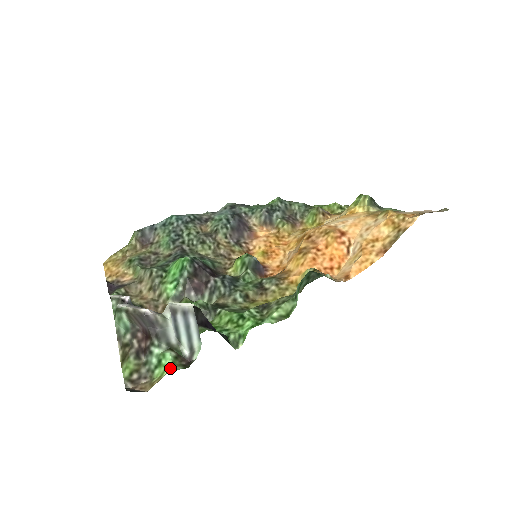
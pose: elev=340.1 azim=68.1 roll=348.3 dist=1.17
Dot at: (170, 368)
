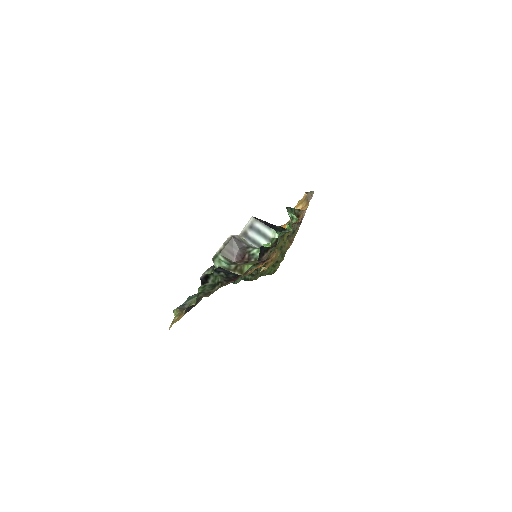
Dot at: (270, 243)
